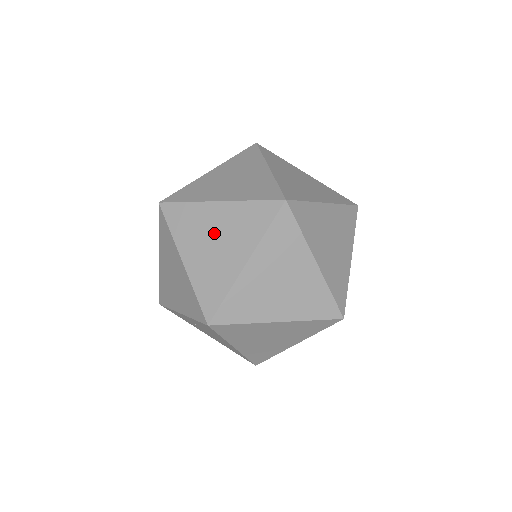
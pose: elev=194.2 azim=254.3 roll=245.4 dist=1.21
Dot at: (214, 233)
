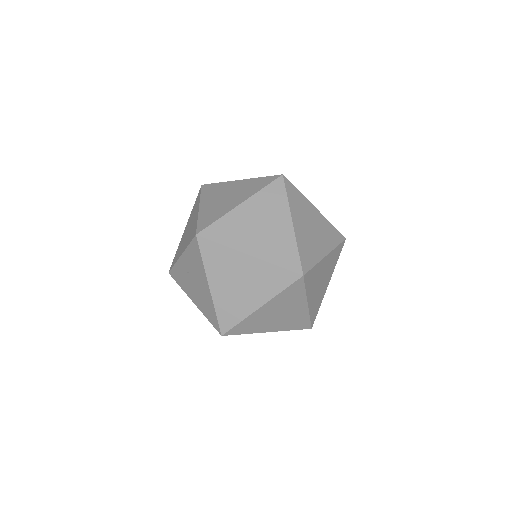
Dot at: (228, 193)
